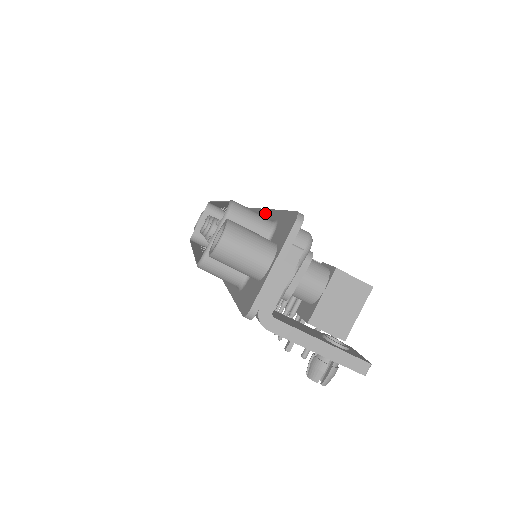
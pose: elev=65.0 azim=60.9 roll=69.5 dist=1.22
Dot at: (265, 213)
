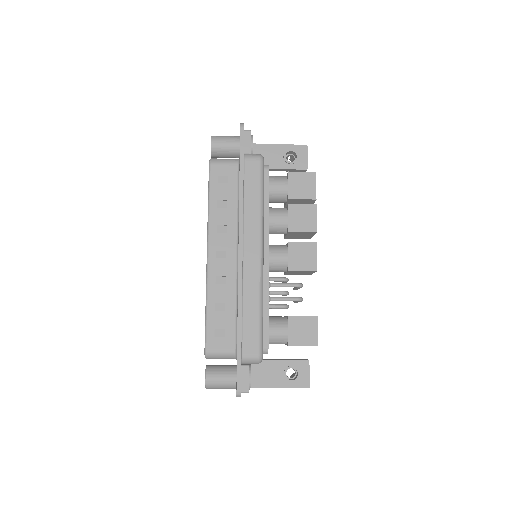
Dot at: (237, 304)
